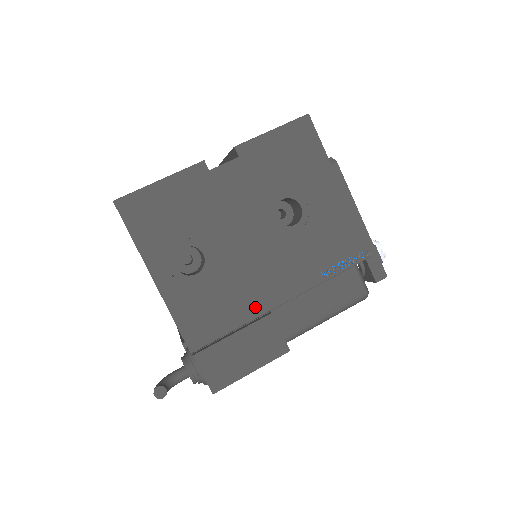
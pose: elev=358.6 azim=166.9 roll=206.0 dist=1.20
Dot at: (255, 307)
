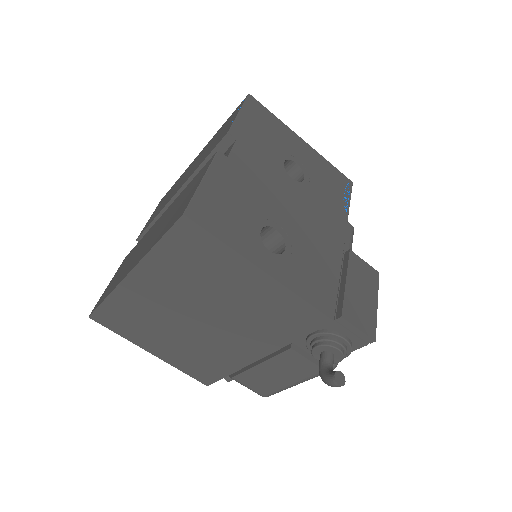
Dot at: (334, 255)
